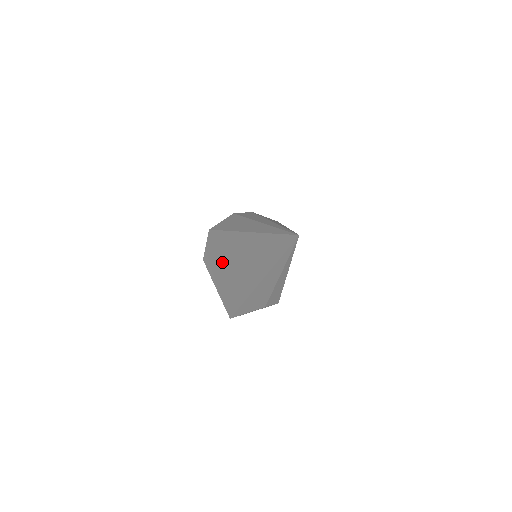
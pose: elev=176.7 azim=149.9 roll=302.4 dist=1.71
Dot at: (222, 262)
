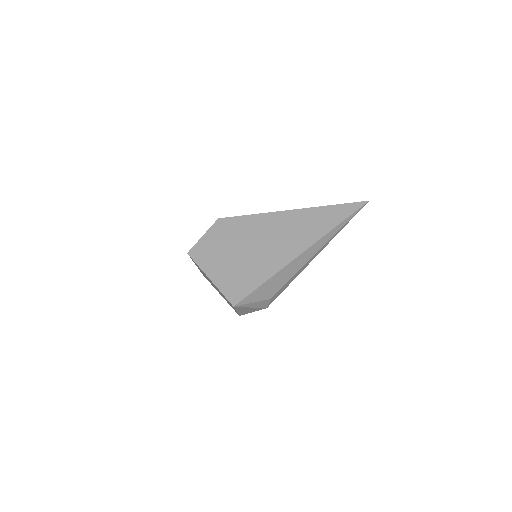
Dot at: (237, 245)
